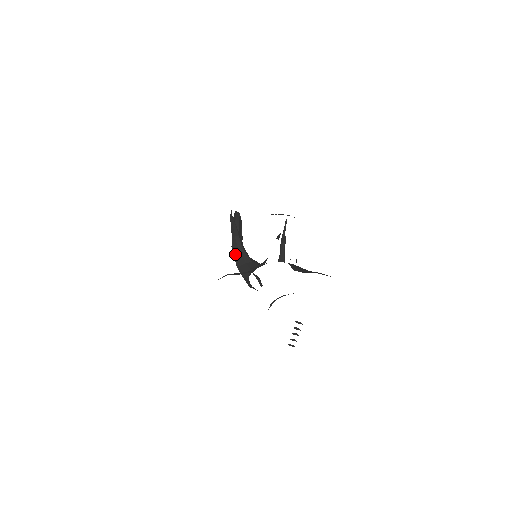
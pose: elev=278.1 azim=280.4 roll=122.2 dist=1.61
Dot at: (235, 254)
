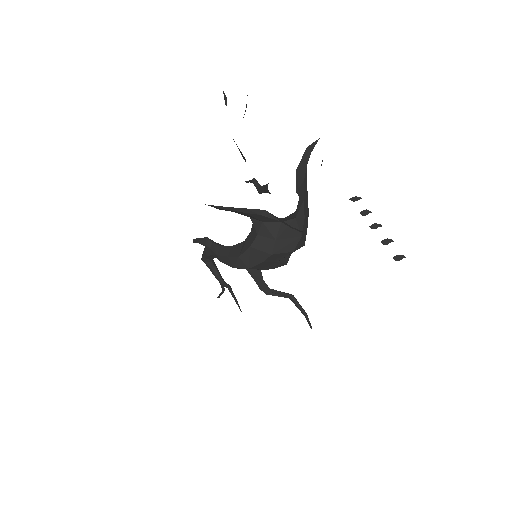
Dot at: (226, 254)
